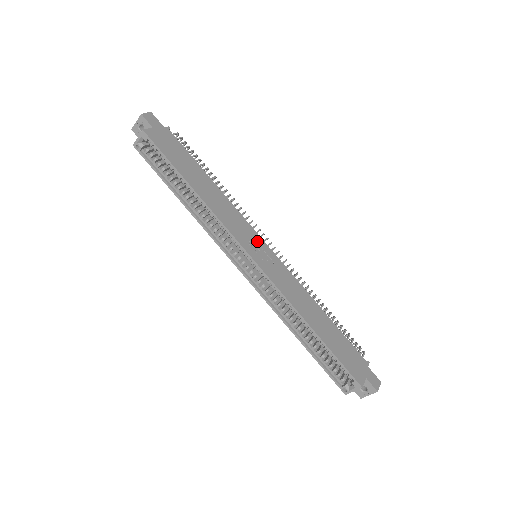
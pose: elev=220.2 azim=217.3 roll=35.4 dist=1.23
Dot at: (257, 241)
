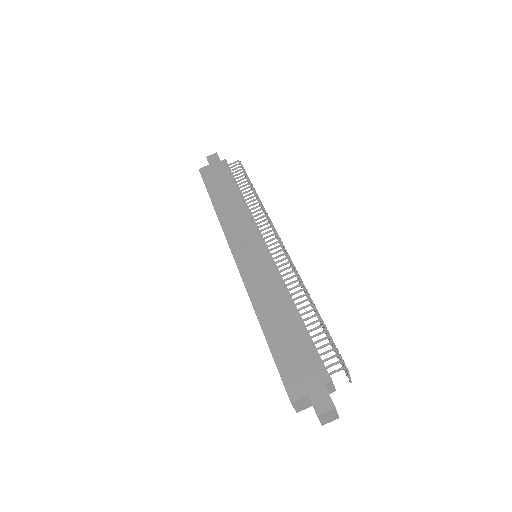
Dot at: (252, 241)
